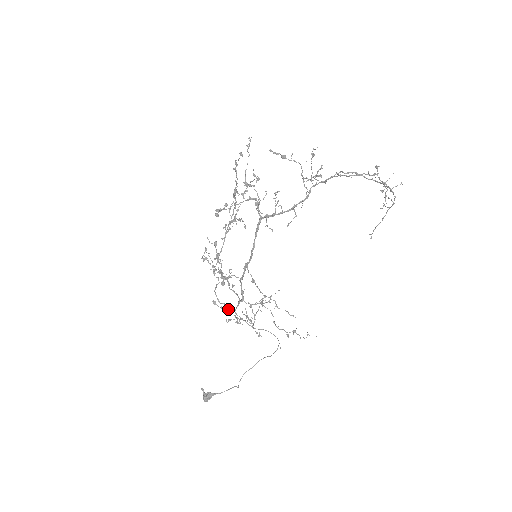
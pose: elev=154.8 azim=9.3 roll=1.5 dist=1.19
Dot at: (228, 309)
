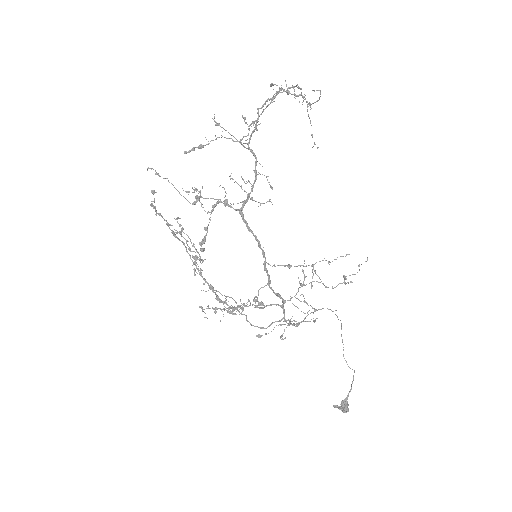
Dot at: occluded
